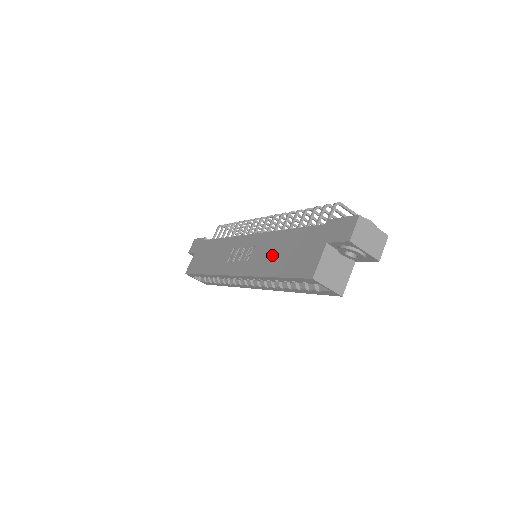
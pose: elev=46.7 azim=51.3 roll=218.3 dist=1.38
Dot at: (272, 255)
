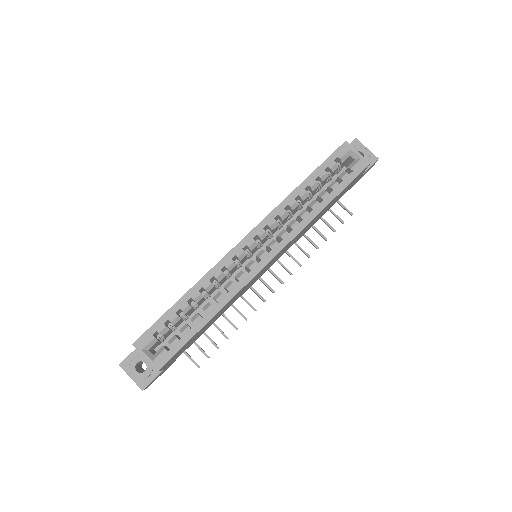
Dot at: occluded
